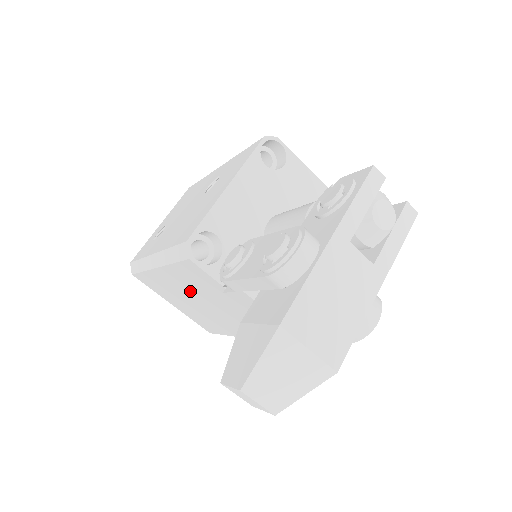
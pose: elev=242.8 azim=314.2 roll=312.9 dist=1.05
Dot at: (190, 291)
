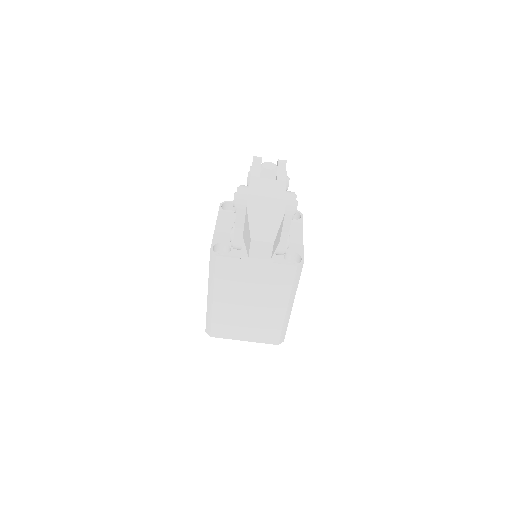
Dot at: (237, 297)
